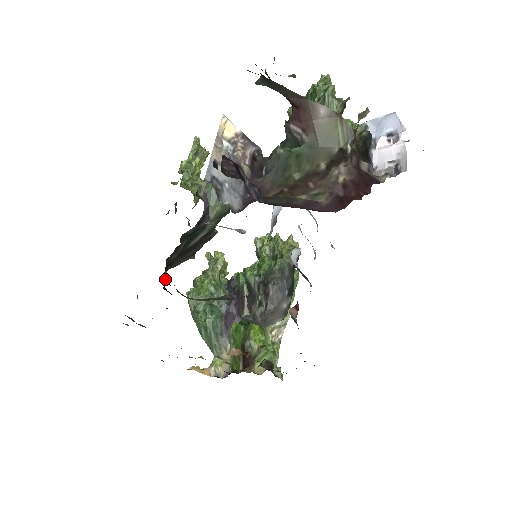
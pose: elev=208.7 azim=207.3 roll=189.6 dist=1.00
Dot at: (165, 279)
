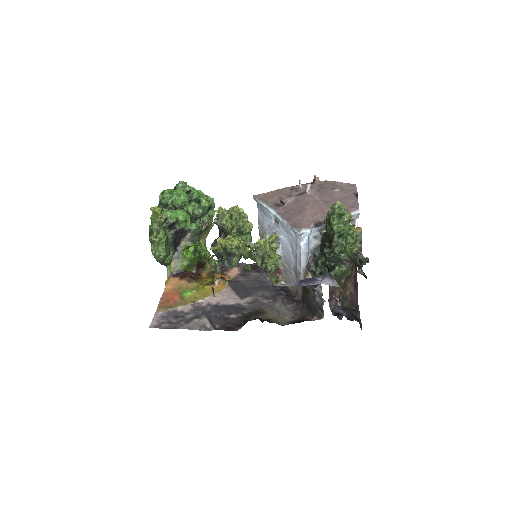
Dot at: (267, 321)
